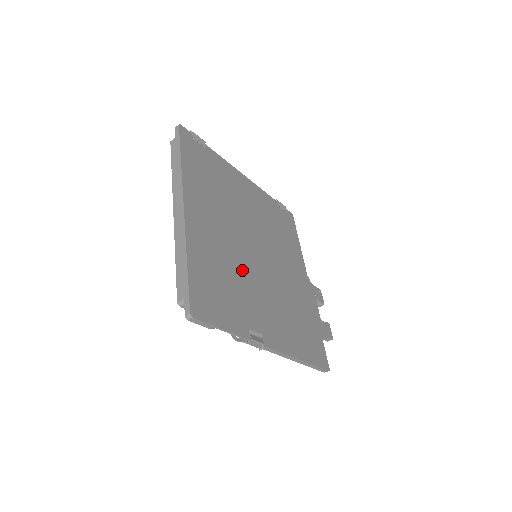
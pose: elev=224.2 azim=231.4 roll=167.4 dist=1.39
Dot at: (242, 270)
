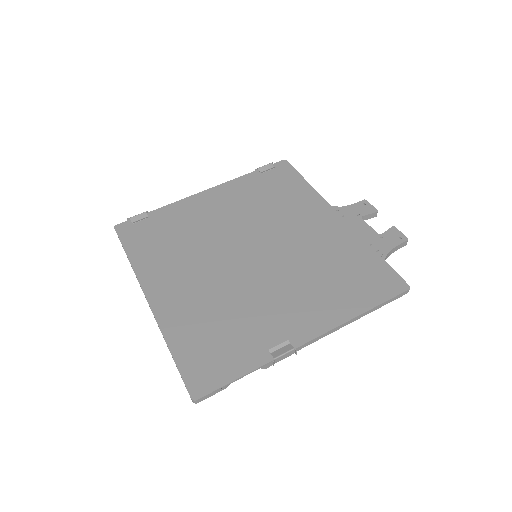
Dot at: (238, 294)
